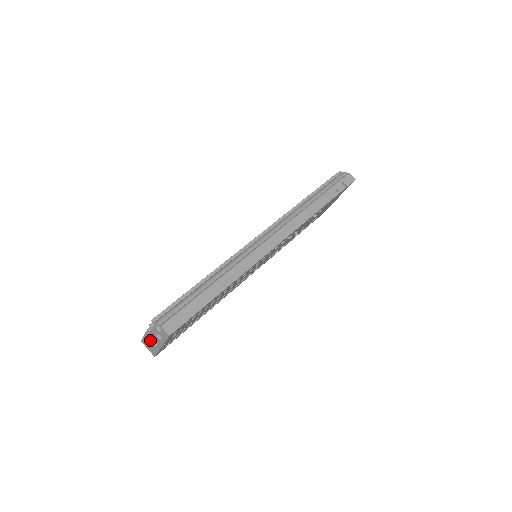
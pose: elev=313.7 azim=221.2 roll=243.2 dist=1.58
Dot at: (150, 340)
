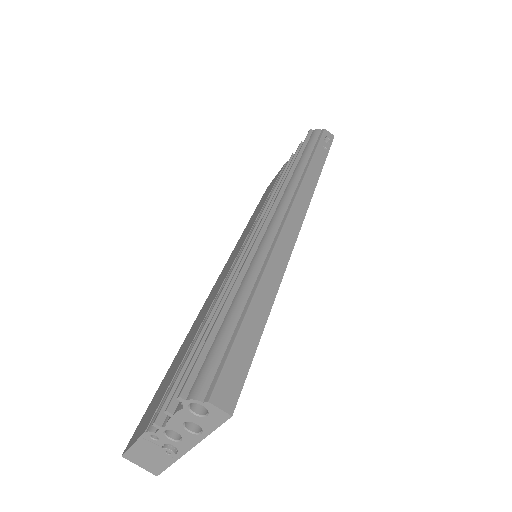
Dot at: (155, 445)
